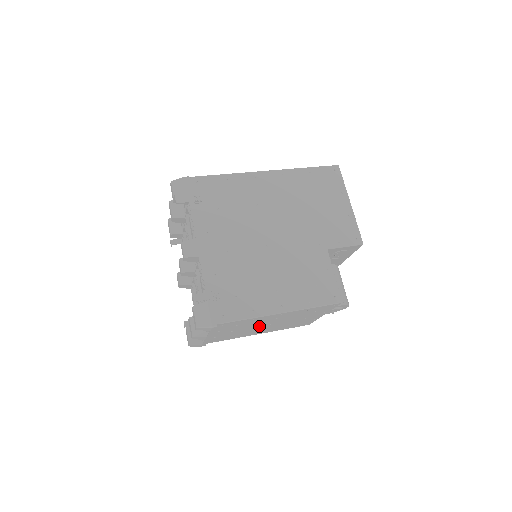
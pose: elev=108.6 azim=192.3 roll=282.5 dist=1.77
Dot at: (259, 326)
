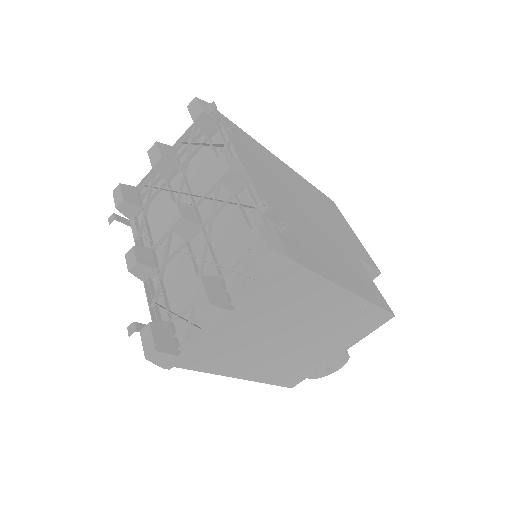
Dot at: (282, 335)
